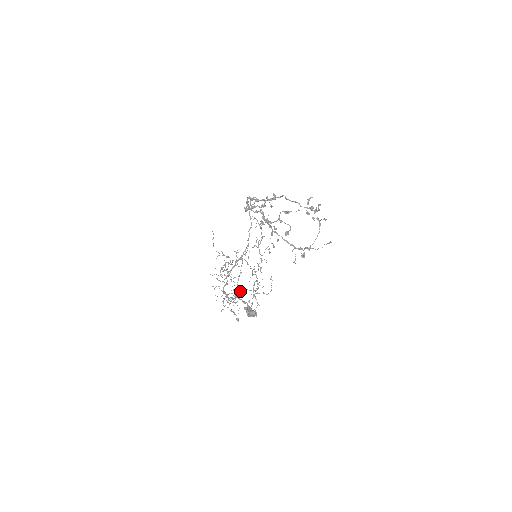
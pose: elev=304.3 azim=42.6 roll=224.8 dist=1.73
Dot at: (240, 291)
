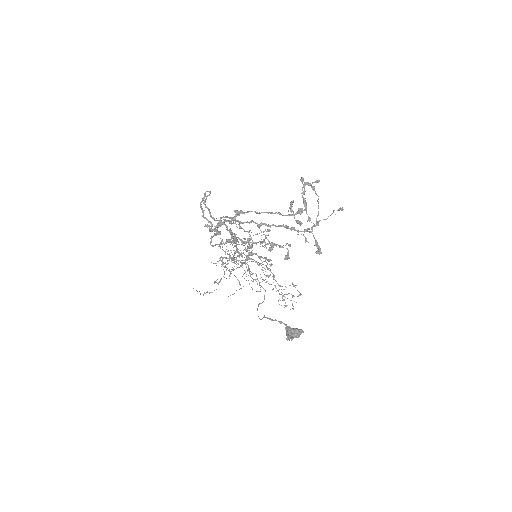
Dot at: (249, 239)
